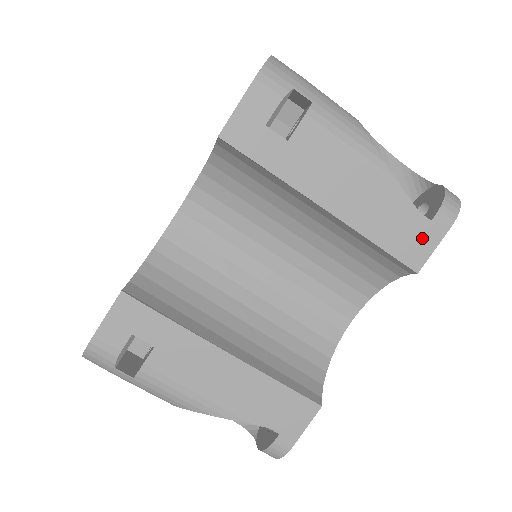
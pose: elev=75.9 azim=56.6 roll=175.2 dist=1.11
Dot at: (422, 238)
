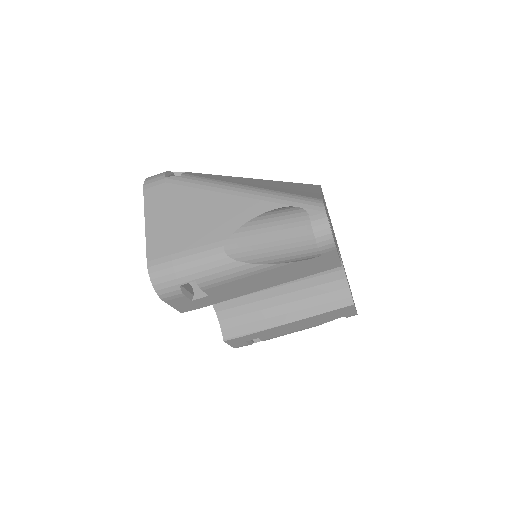
Dot at: (325, 261)
